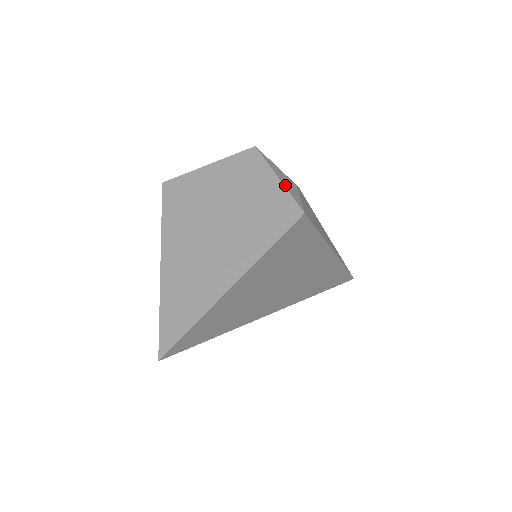
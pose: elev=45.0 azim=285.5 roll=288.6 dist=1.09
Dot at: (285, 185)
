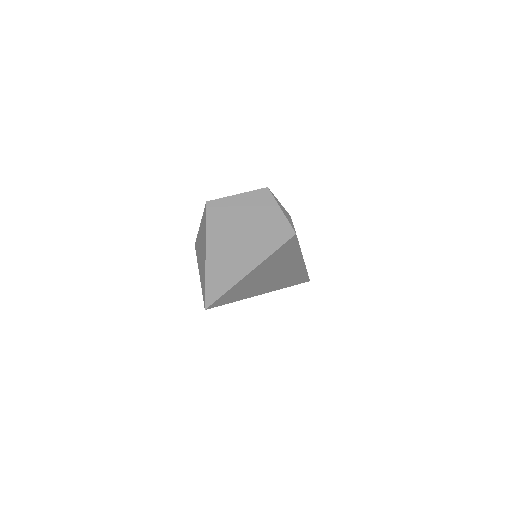
Dot at: (285, 215)
